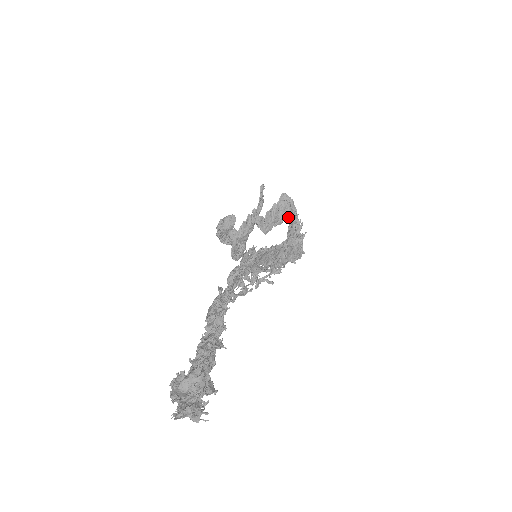
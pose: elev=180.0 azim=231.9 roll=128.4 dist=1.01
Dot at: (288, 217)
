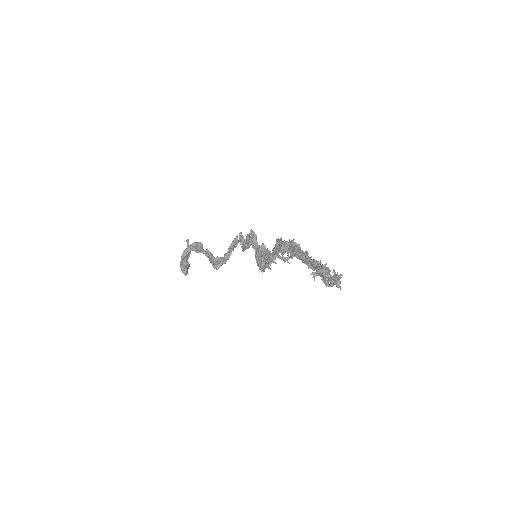
Dot at: (253, 246)
